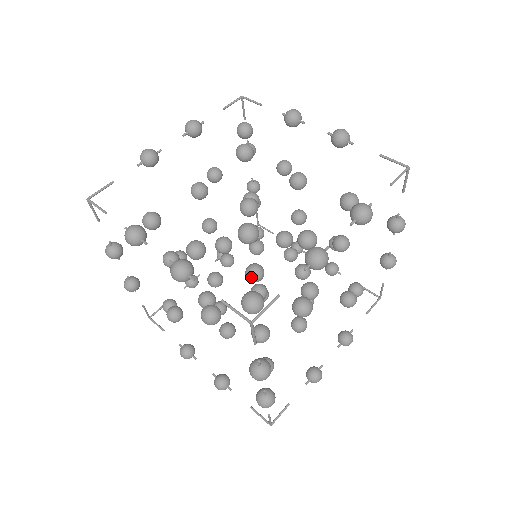
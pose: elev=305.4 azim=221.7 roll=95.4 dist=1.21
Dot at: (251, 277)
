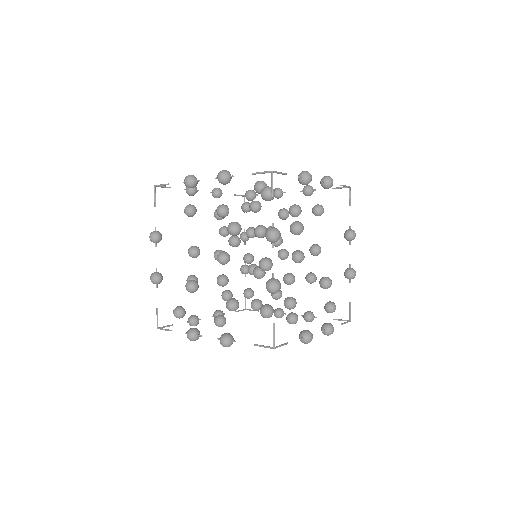
Dot at: occluded
